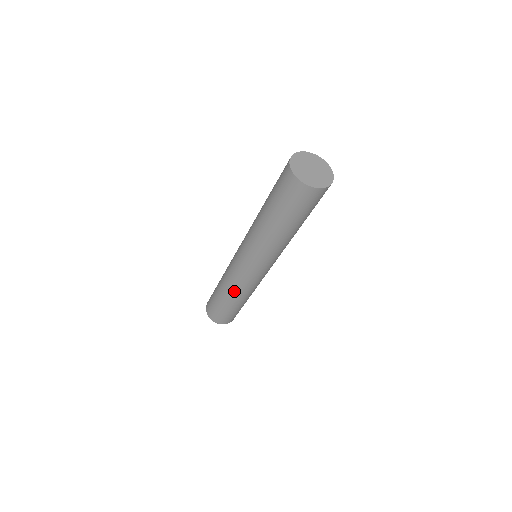
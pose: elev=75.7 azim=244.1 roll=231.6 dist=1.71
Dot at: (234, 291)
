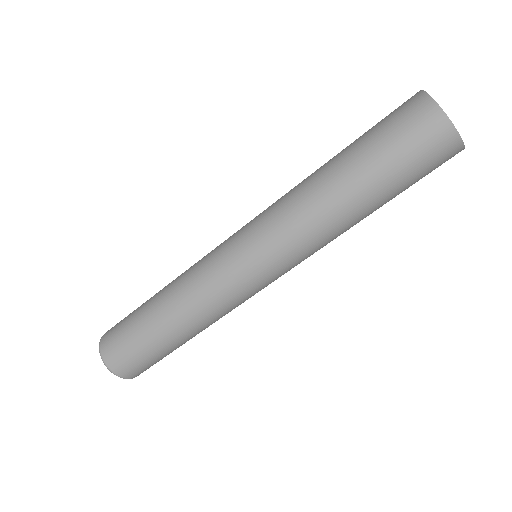
Dot at: (201, 315)
